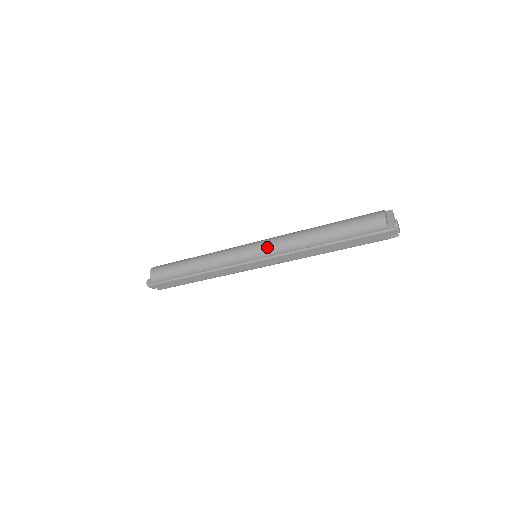
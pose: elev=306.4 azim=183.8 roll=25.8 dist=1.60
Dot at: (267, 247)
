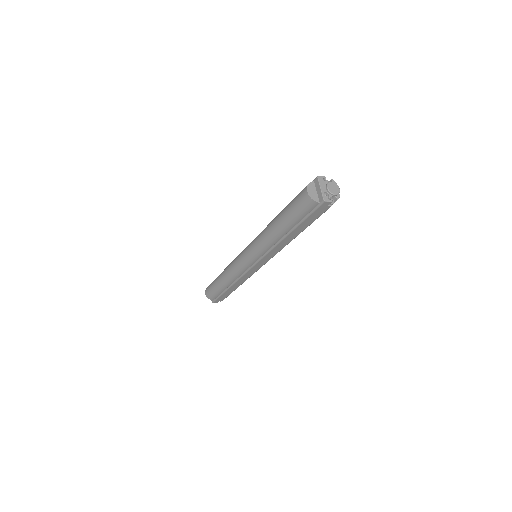
Dot at: (252, 253)
